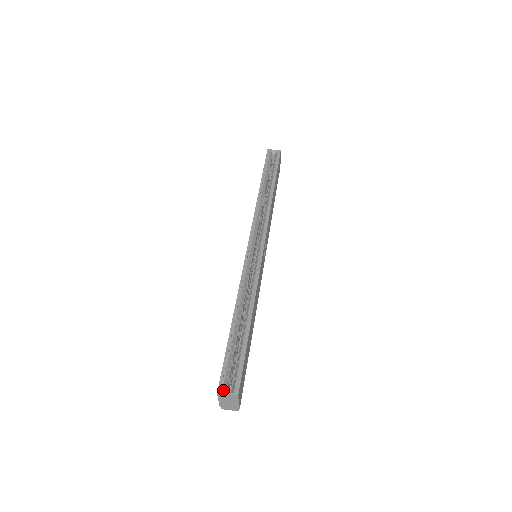
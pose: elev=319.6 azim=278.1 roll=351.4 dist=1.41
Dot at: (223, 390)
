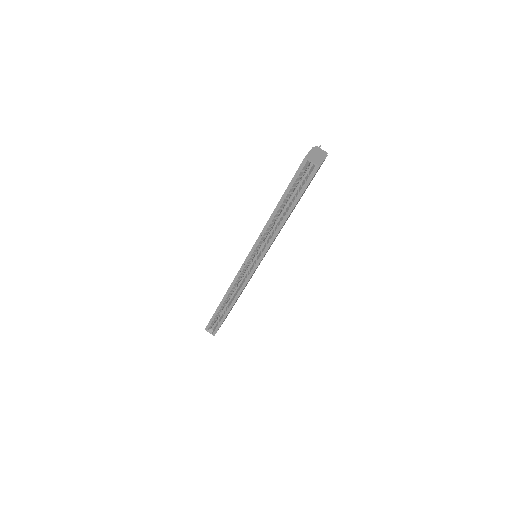
Dot at: (208, 330)
